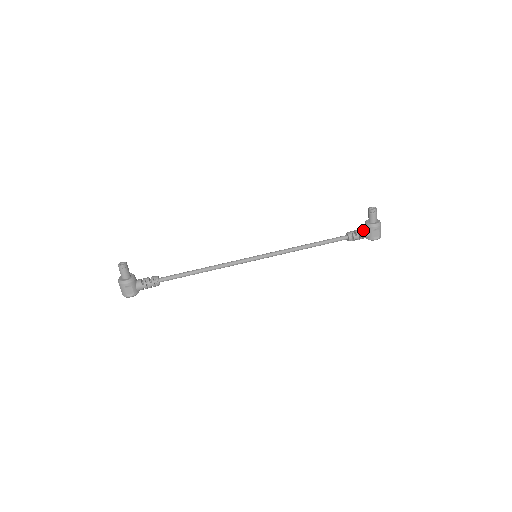
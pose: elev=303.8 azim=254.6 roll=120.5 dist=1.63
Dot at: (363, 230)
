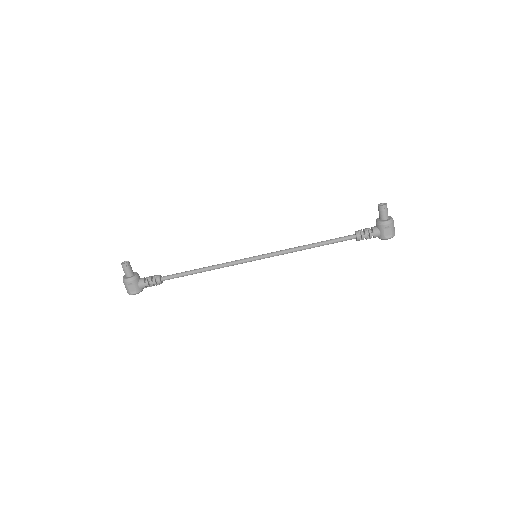
Dot at: (373, 228)
